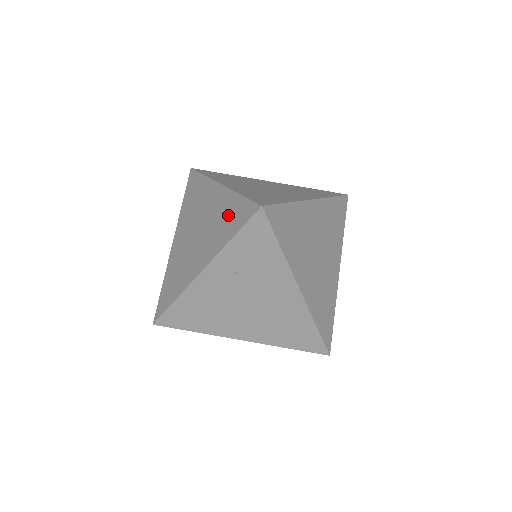
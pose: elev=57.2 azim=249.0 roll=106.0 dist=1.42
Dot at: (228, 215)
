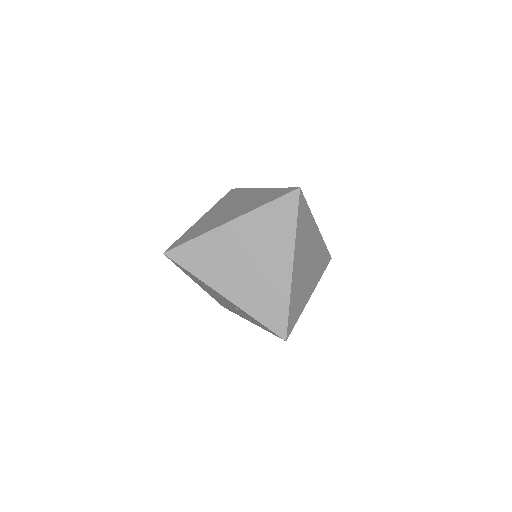
Dot at: (272, 302)
